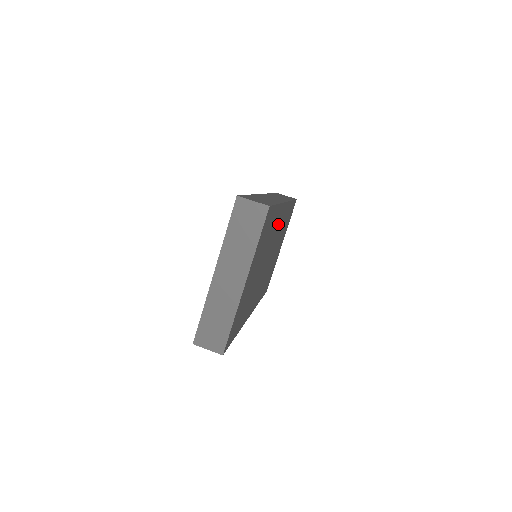
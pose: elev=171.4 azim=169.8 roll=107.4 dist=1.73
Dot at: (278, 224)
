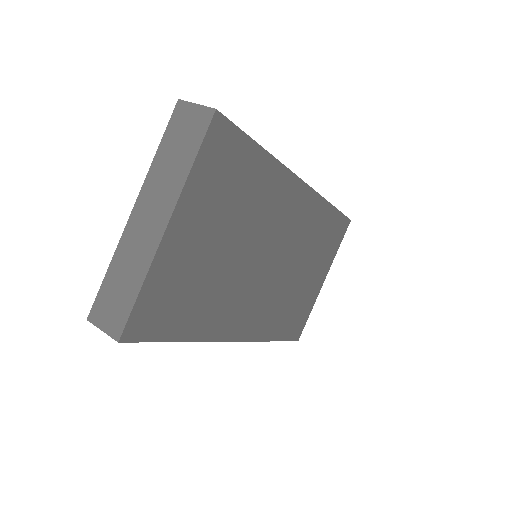
Dot at: (286, 208)
